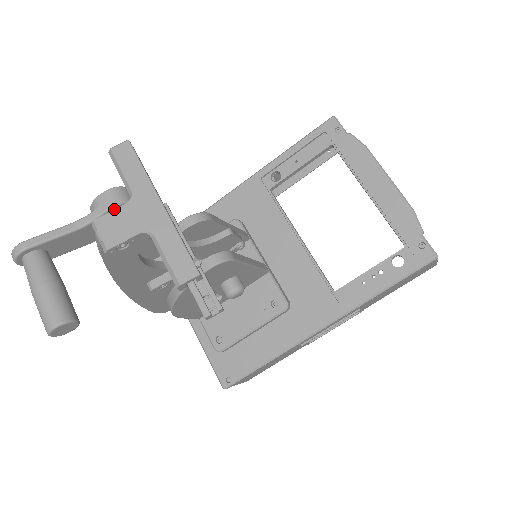
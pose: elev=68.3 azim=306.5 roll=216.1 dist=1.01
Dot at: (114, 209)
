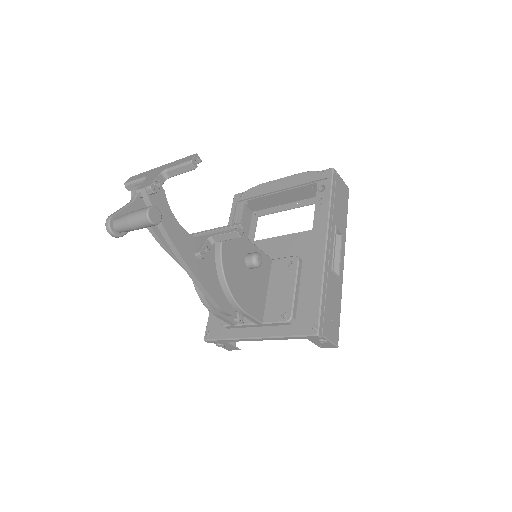
Dot at: (142, 183)
